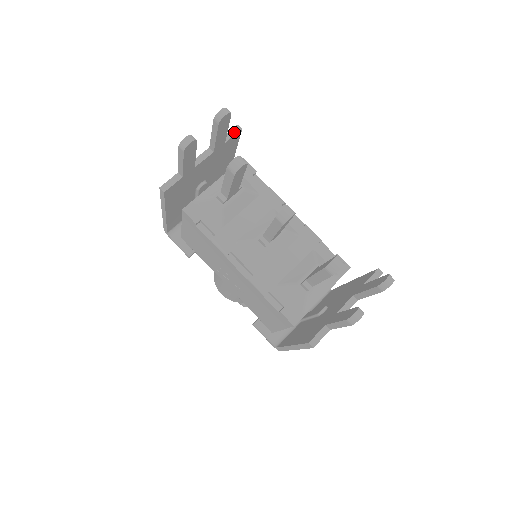
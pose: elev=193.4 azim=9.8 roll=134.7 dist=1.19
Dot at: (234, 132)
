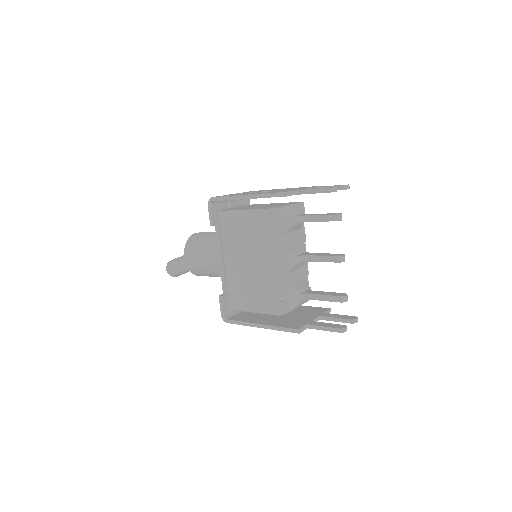
Dot at: occluded
